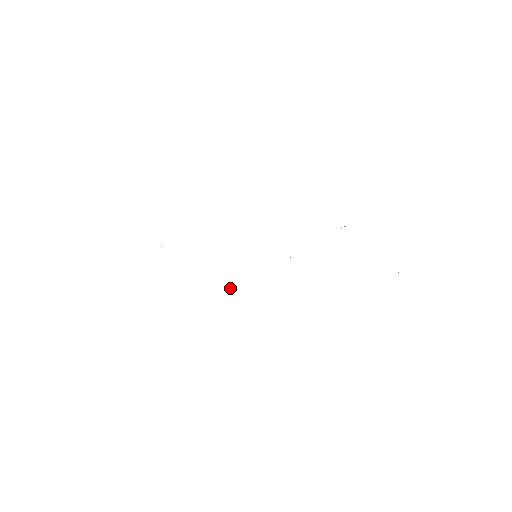
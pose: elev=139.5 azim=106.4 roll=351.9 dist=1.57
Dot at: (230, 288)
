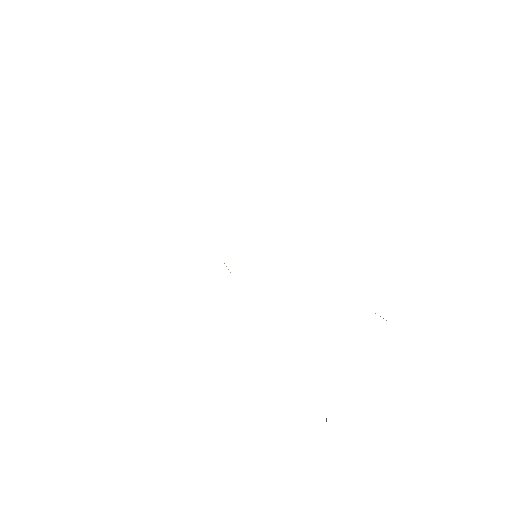
Dot at: occluded
